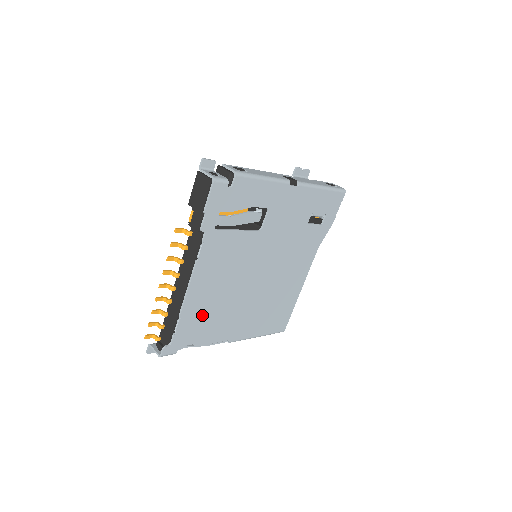
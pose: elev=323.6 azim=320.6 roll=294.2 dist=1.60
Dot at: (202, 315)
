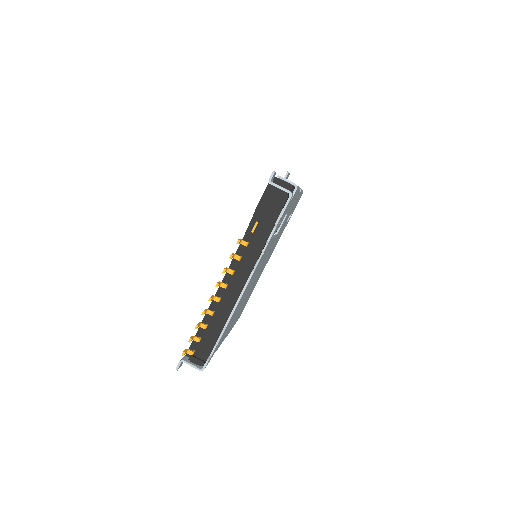
Dot at: occluded
